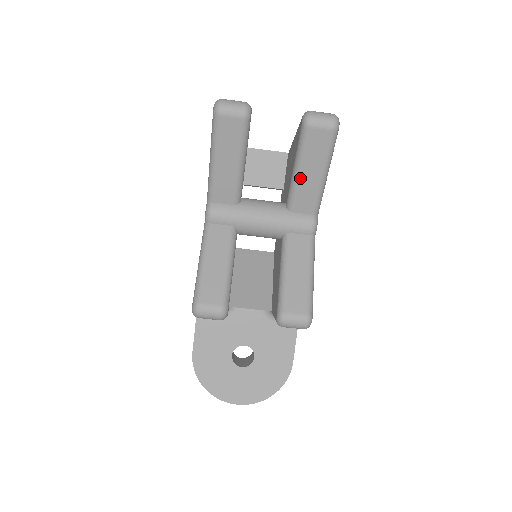
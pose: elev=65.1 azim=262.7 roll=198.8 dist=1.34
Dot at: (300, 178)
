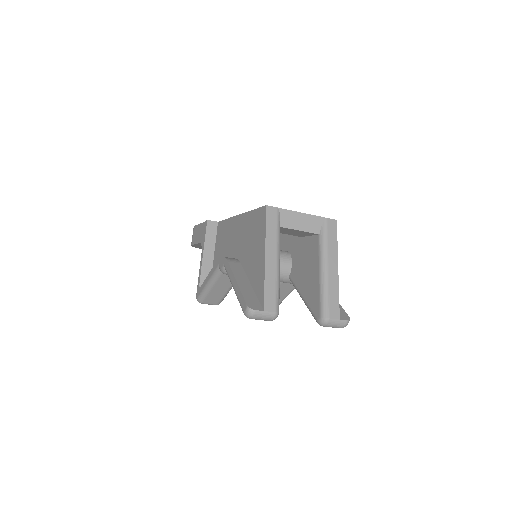
Dot at: occluded
